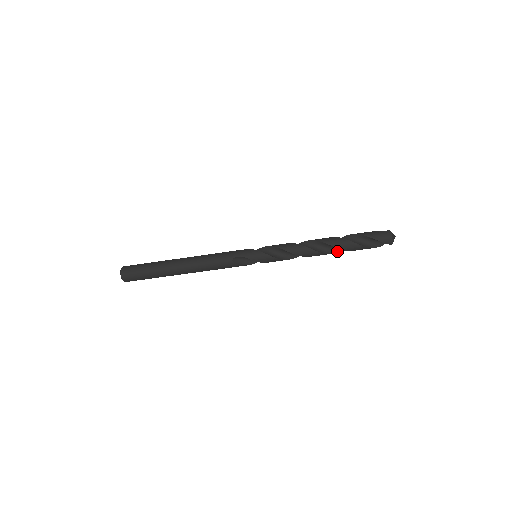
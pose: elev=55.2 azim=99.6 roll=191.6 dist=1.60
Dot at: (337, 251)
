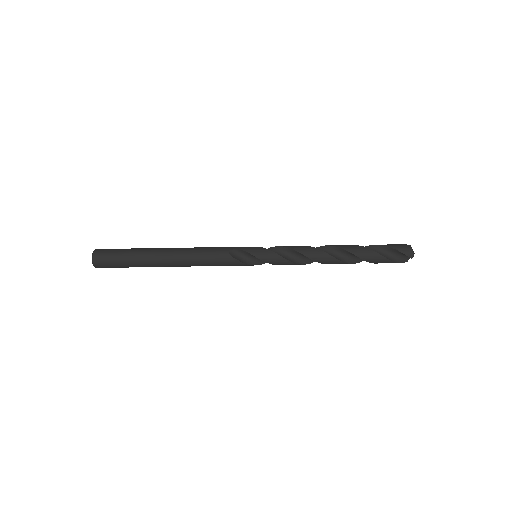
Dot at: (349, 262)
